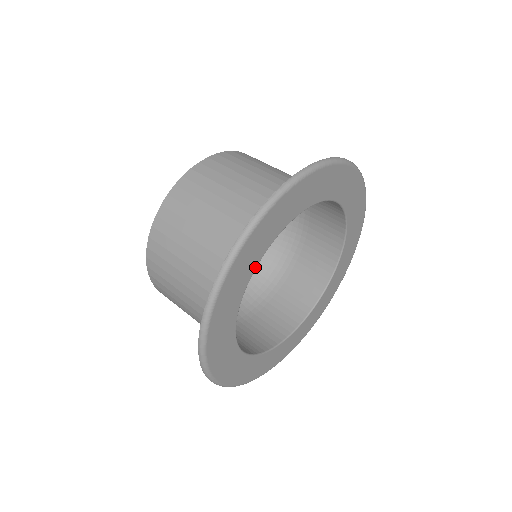
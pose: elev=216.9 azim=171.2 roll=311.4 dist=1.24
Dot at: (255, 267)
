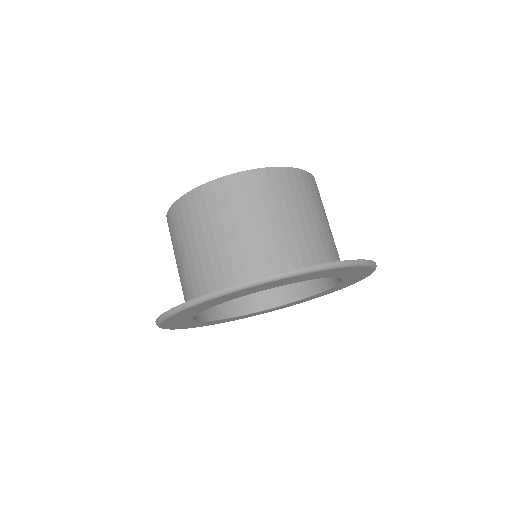
Dot at: (195, 321)
